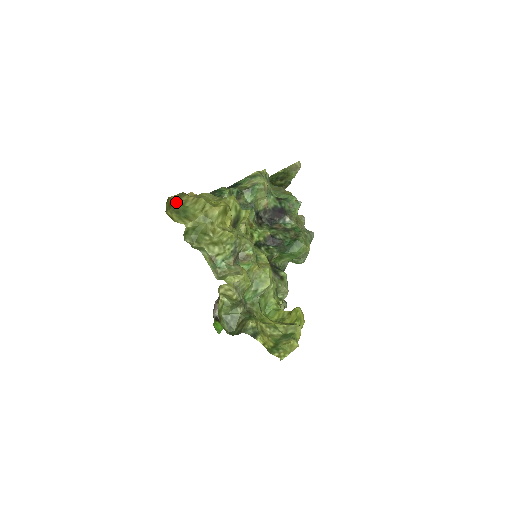
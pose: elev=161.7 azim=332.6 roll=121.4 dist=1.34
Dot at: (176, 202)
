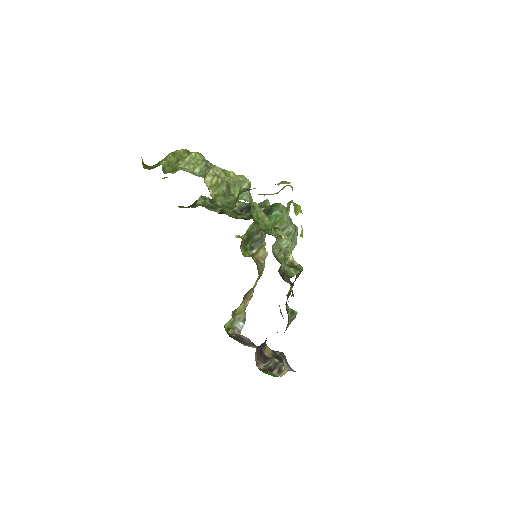
Dot at: (151, 166)
